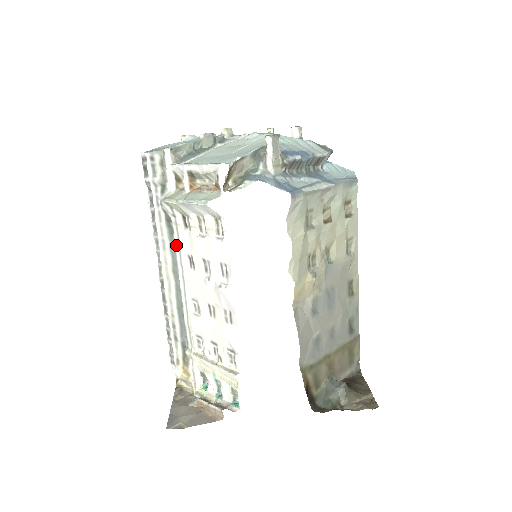
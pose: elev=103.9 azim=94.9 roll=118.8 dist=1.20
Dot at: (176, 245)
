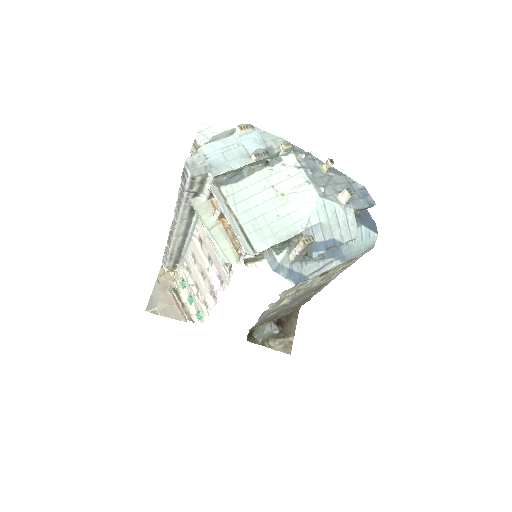
Dot at: (193, 222)
